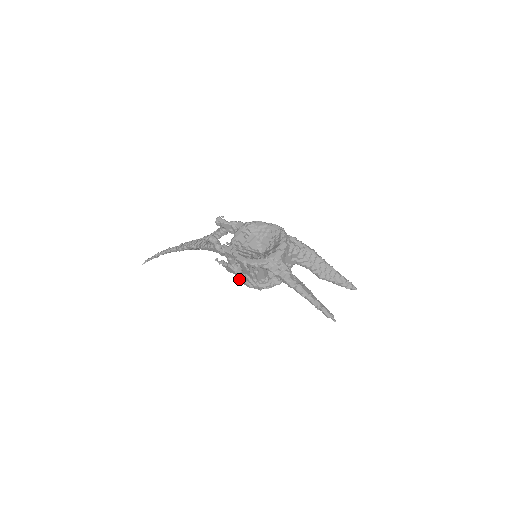
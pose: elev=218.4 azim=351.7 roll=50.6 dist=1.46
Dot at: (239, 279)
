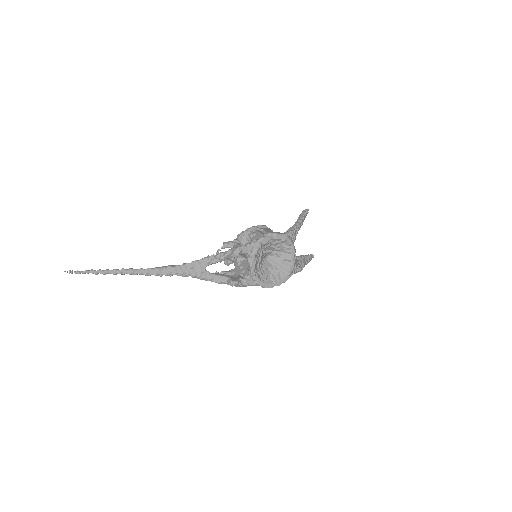
Dot at: occluded
